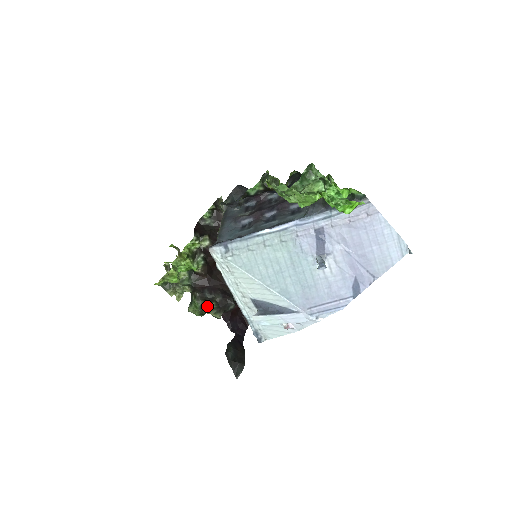
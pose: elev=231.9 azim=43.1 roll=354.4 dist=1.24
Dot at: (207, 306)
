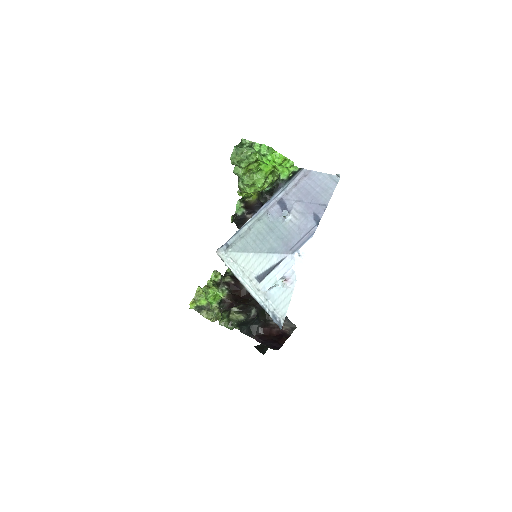
Dot at: (231, 311)
